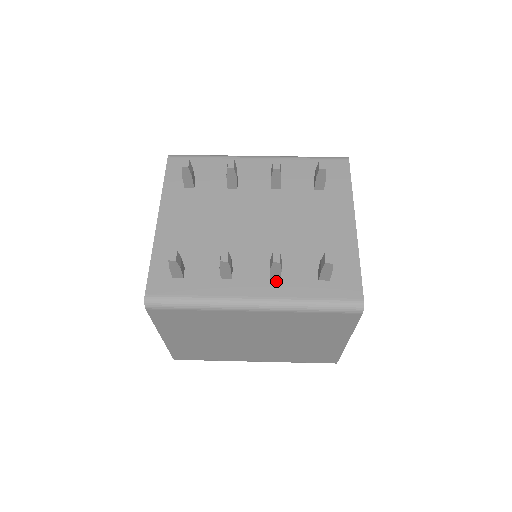
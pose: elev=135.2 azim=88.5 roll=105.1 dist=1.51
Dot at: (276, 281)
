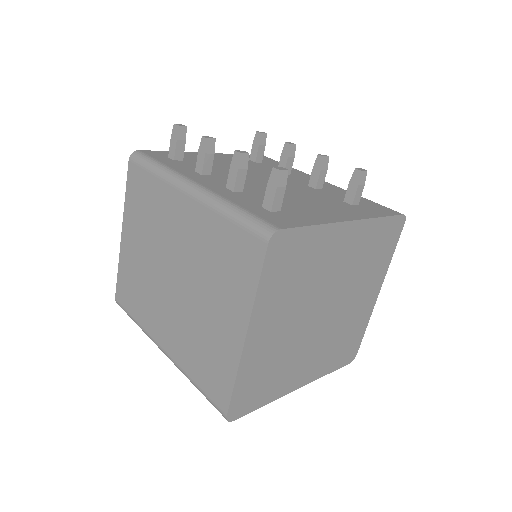
Dot at: (229, 190)
